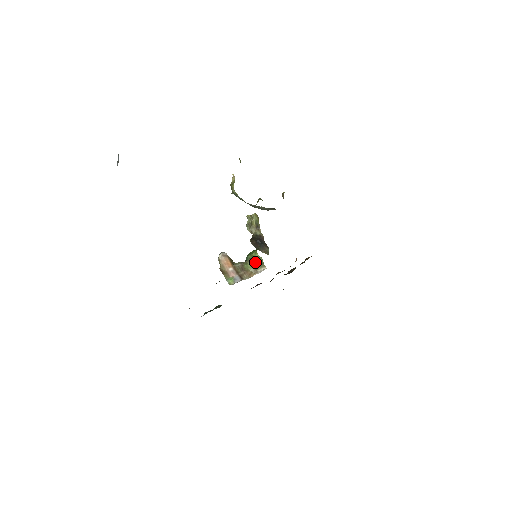
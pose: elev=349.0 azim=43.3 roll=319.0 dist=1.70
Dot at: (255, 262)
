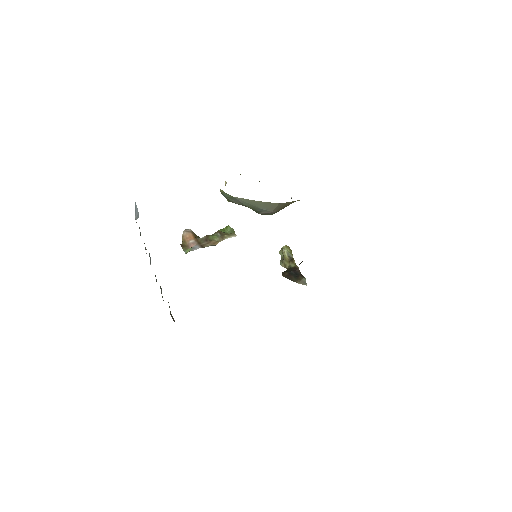
Dot at: (224, 233)
